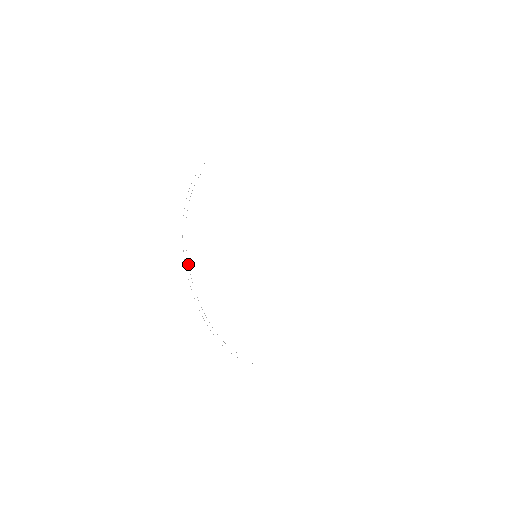
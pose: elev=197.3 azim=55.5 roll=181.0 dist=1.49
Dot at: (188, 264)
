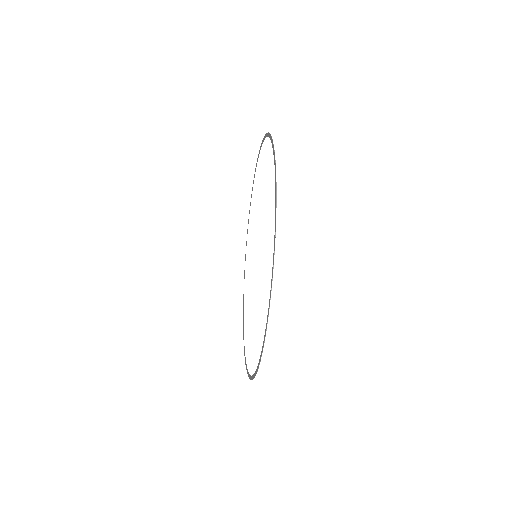
Dot at: (275, 223)
